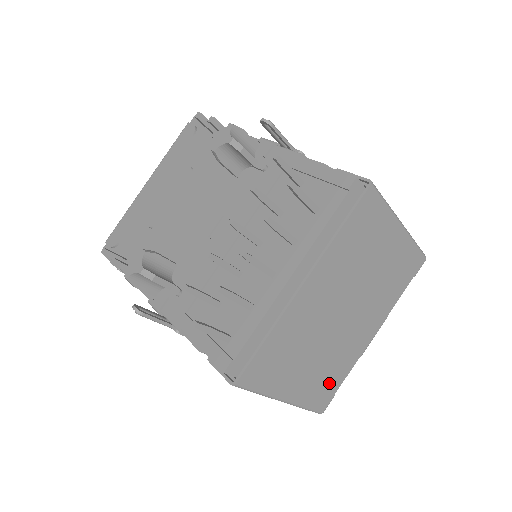
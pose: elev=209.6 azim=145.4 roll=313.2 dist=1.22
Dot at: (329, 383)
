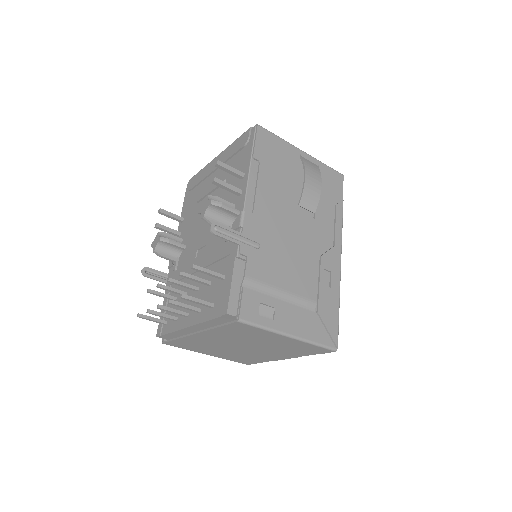
Dot at: (247, 360)
